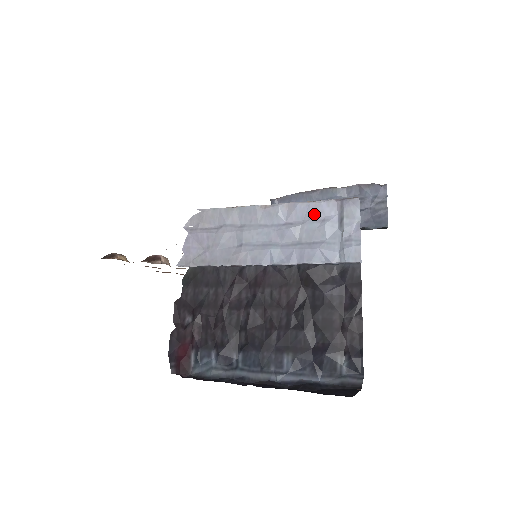
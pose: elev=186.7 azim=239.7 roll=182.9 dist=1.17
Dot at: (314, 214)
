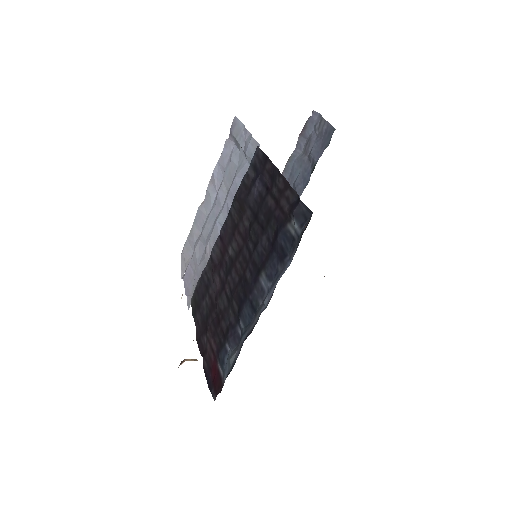
Dot at: (224, 164)
